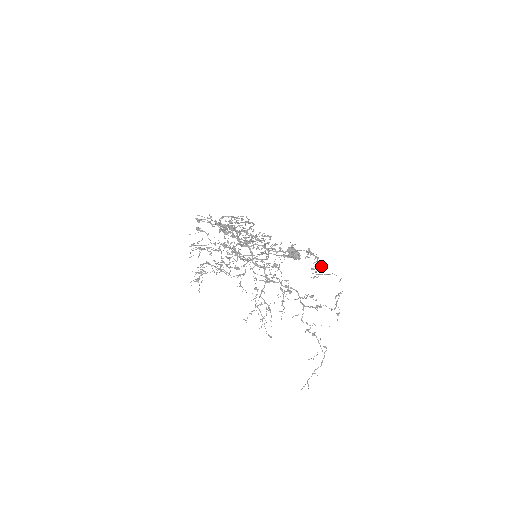
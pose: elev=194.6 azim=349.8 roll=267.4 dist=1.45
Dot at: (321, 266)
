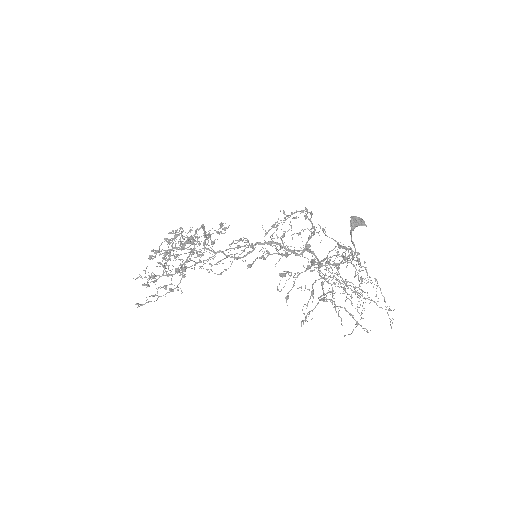
Dot at: (296, 218)
